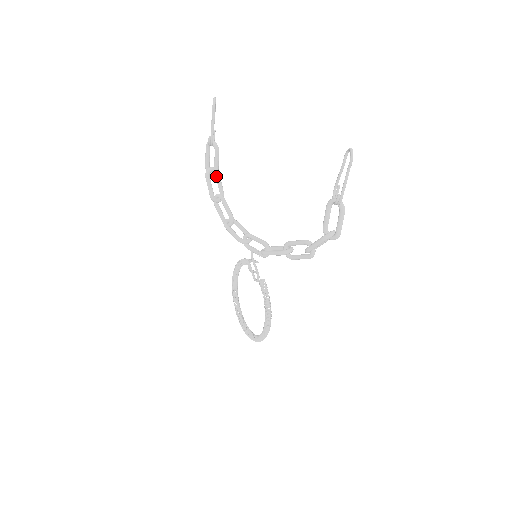
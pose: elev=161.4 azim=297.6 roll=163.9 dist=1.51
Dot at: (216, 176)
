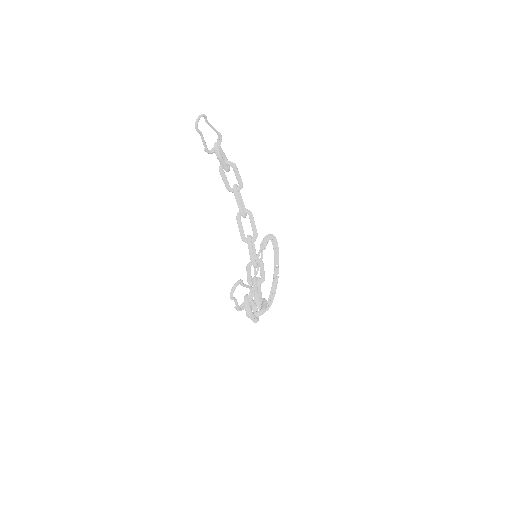
Dot at: (233, 169)
